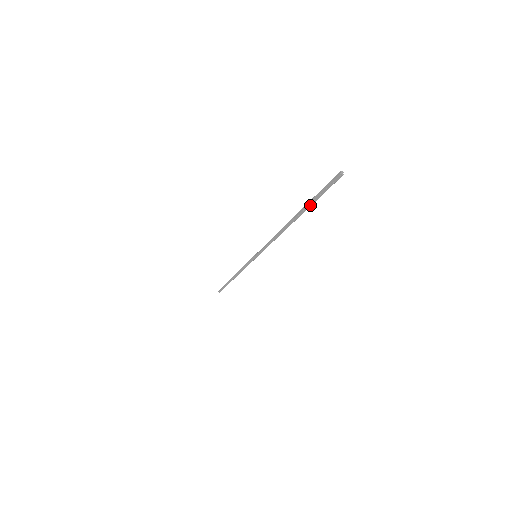
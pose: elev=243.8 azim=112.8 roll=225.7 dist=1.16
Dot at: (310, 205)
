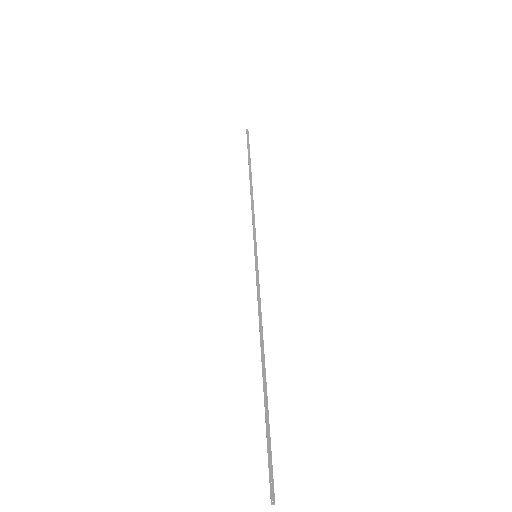
Dot at: (249, 156)
